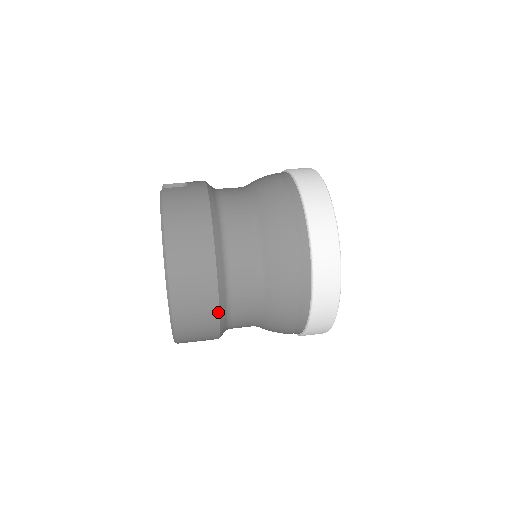
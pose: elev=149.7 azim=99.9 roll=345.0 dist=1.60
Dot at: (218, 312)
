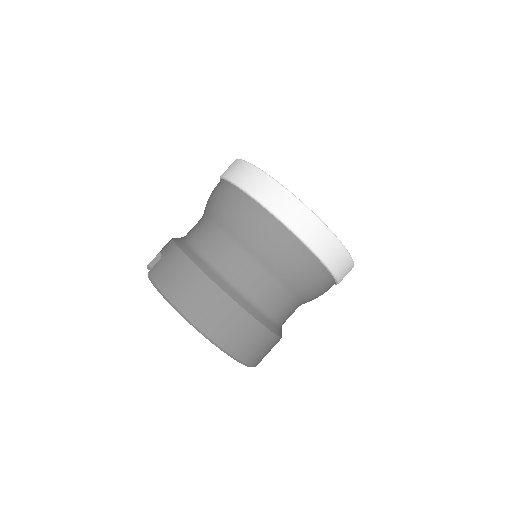
Dot at: (261, 325)
